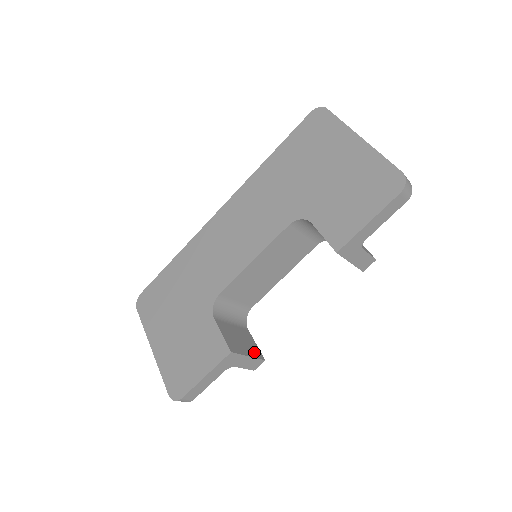
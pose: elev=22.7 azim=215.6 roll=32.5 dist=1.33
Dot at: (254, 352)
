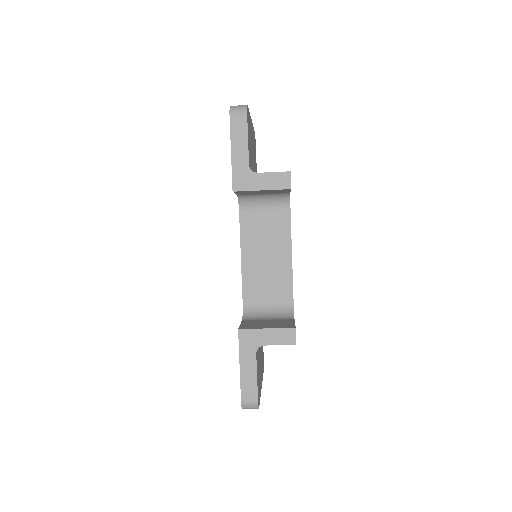
Dot at: (281, 326)
